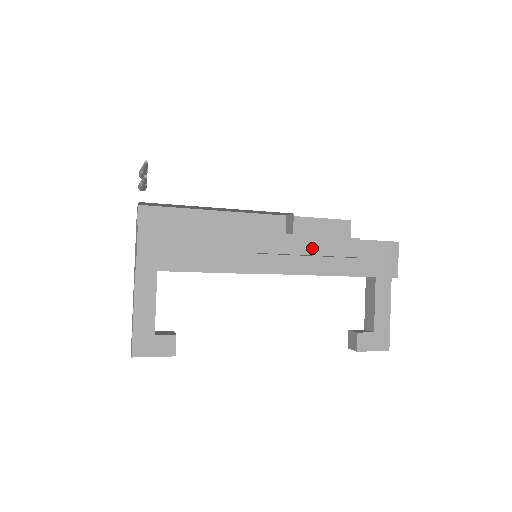
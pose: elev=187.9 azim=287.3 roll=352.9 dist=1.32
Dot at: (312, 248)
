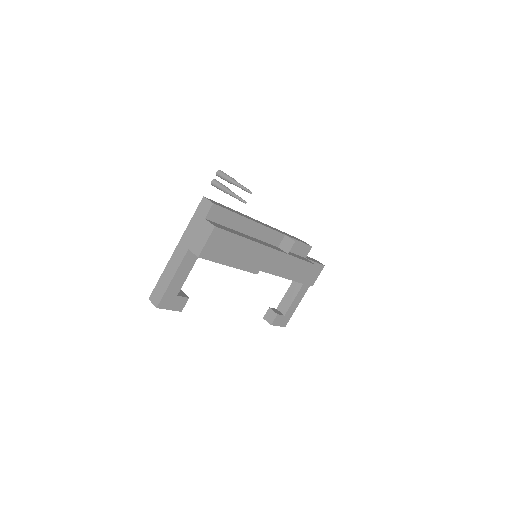
Dot at: (291, 265)
